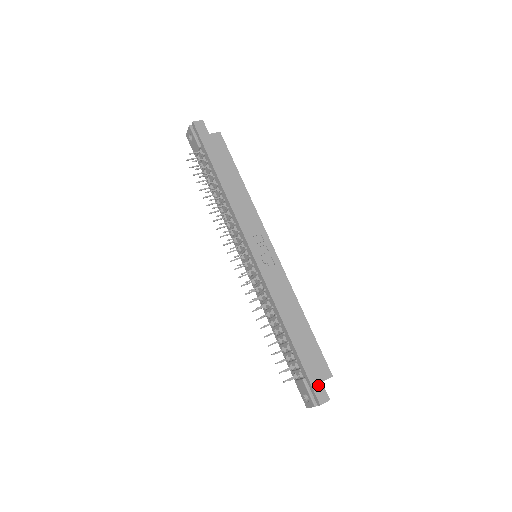
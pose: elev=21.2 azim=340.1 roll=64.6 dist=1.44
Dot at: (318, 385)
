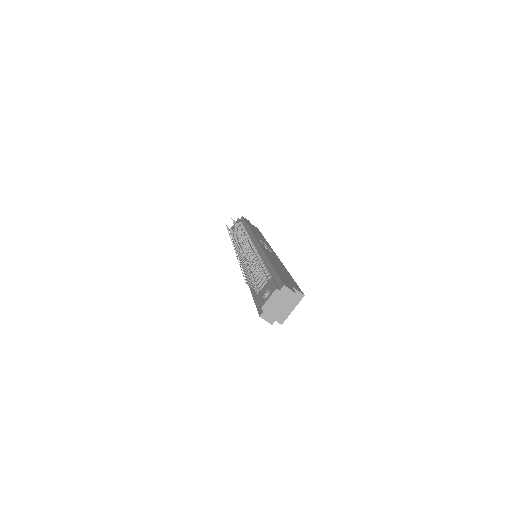
Dot at: (287, 283)
